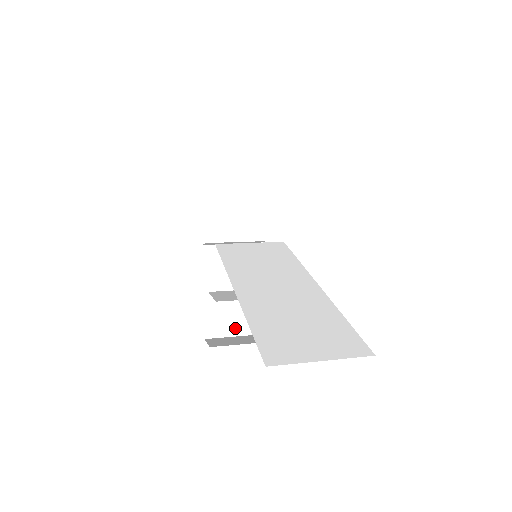
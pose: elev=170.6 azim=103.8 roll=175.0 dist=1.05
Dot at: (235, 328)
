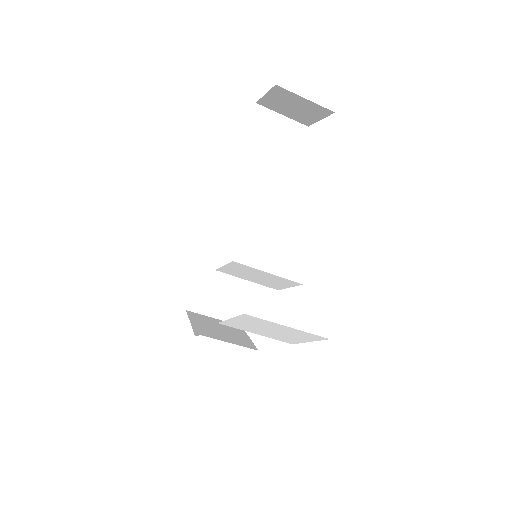
Dot at: occluded
